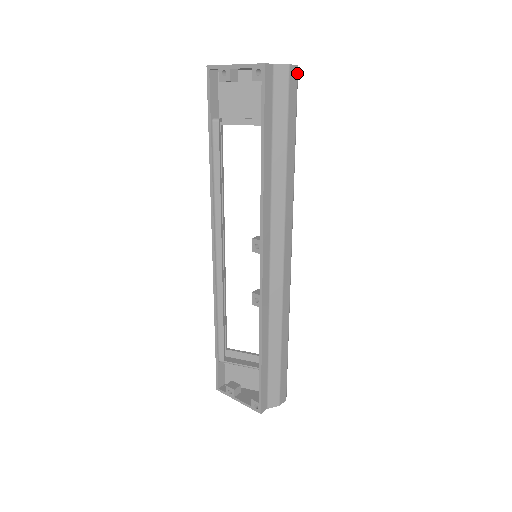
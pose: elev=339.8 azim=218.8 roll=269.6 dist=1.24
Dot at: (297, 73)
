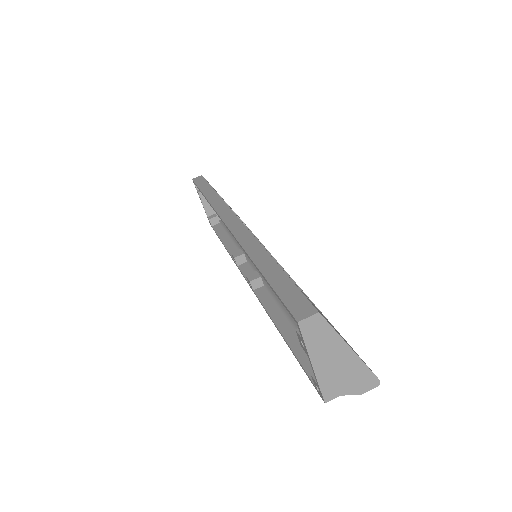
Dot at: occluded
